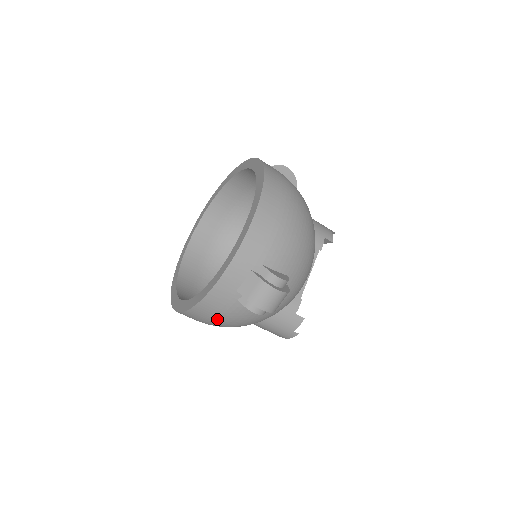
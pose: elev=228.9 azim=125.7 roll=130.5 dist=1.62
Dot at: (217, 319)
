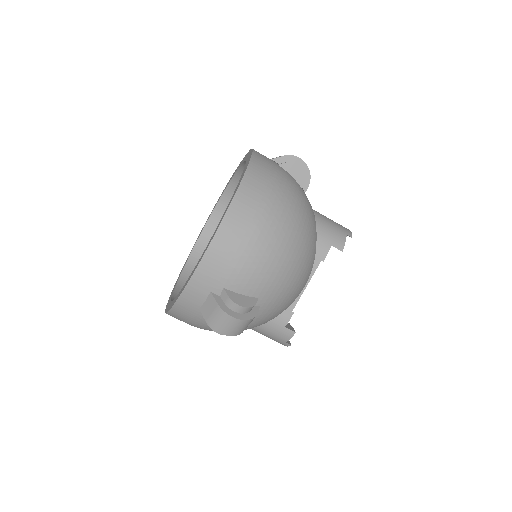
Dot at: (194, 326)
